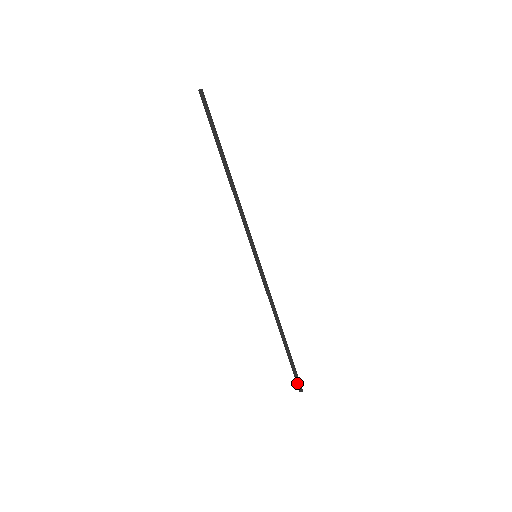
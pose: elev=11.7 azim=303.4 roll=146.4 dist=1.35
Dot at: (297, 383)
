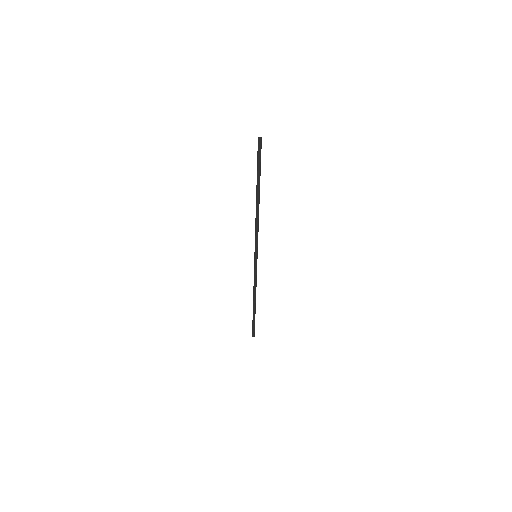
Dot at: (252, 331)
